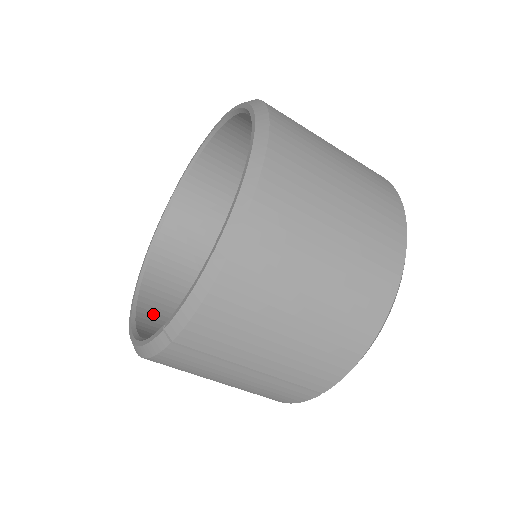
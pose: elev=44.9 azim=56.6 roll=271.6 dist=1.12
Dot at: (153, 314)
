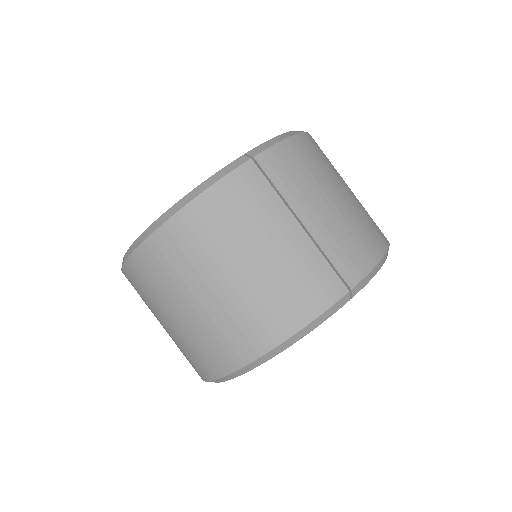
Dot at: occluded
